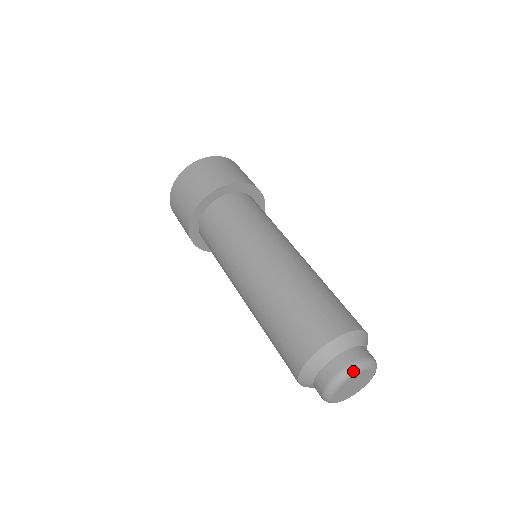
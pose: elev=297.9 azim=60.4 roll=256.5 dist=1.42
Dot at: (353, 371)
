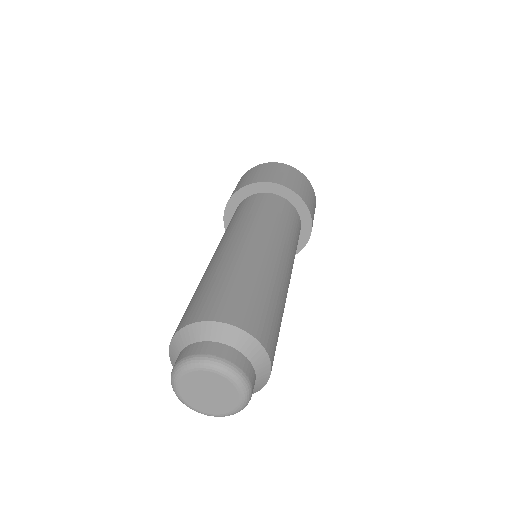
Dot at: (209, 363)
